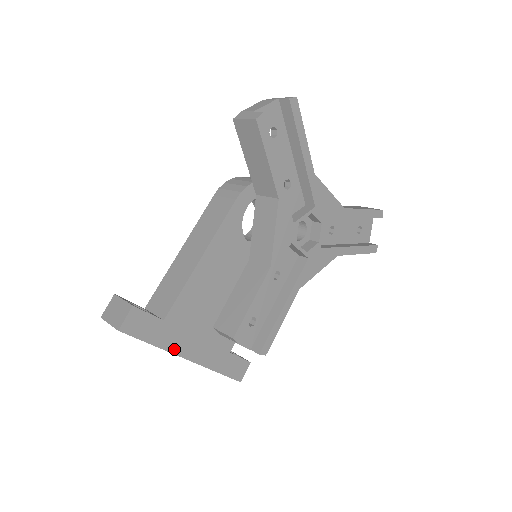
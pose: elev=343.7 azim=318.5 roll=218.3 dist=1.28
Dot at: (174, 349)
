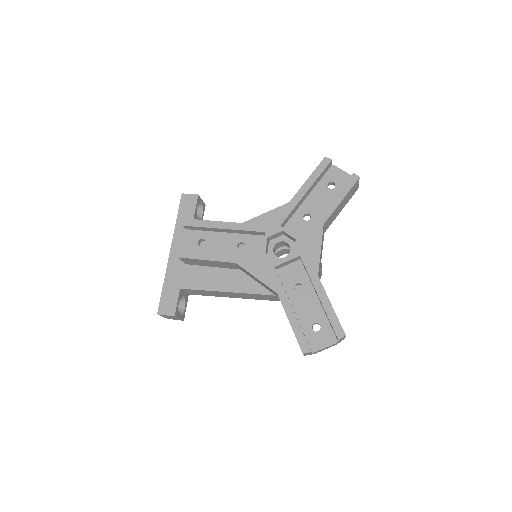
Dot at: (176, 237)
